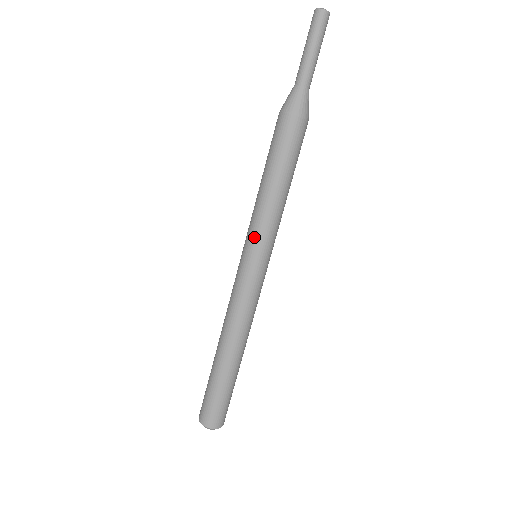
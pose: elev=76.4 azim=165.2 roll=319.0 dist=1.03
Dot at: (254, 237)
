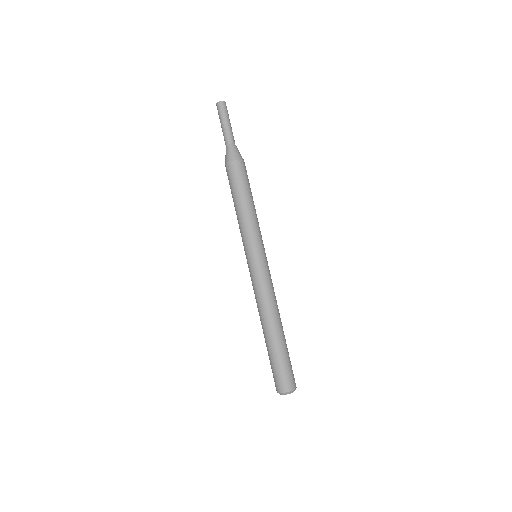
Dot at: (244, 244)
